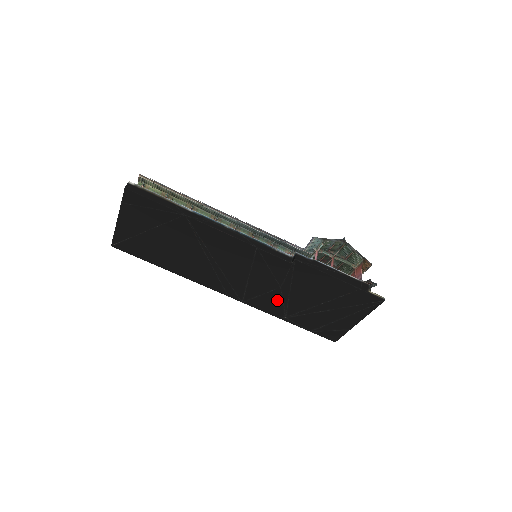
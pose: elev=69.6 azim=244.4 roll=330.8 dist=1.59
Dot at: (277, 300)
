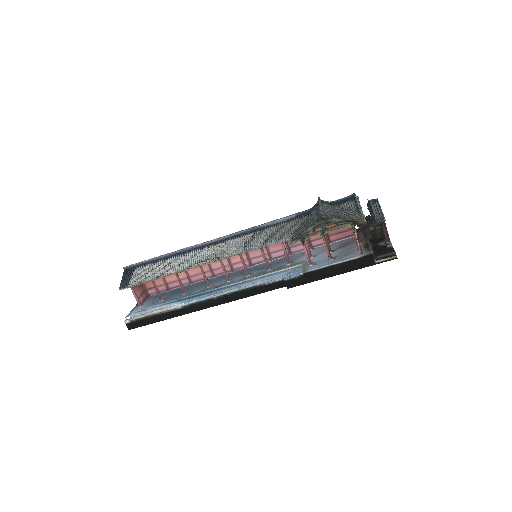
Dot at: occluded
